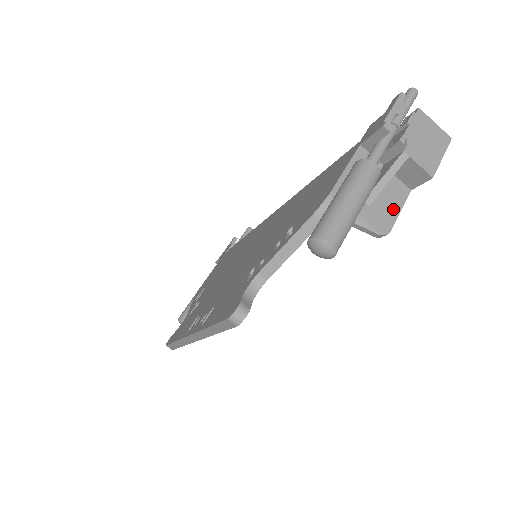
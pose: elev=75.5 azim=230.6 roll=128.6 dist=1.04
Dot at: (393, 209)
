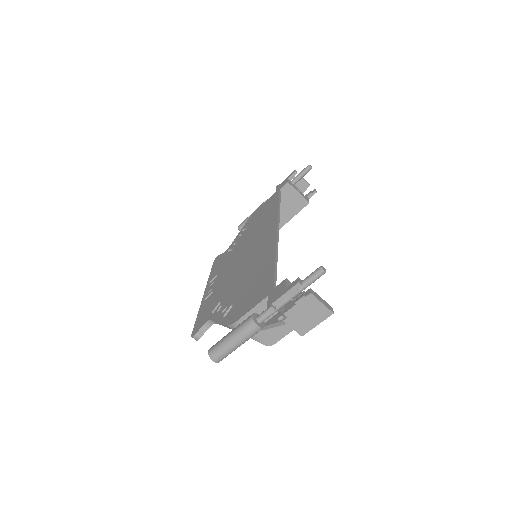
Dot at: (281, 333)
